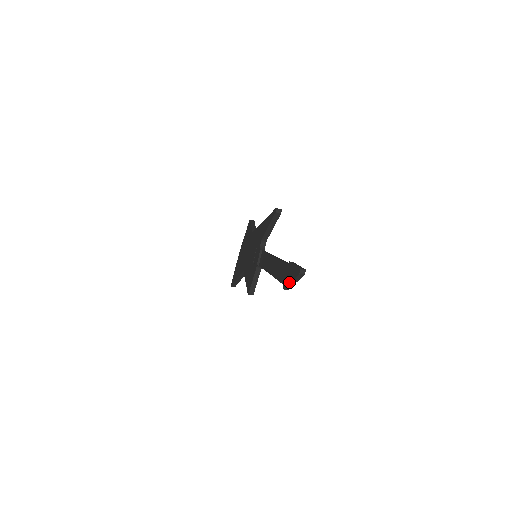
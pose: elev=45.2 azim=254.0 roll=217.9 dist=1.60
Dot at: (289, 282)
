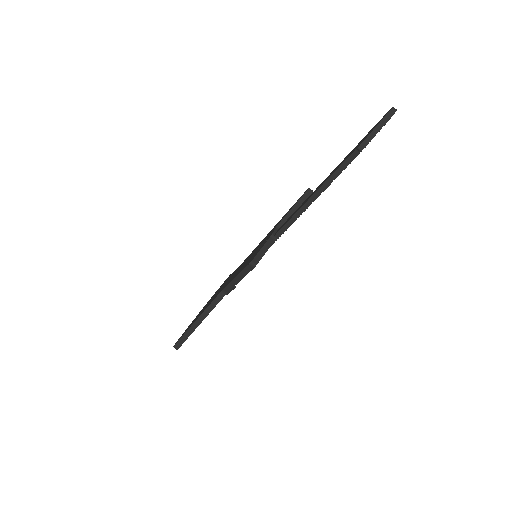
Dot at: (371, 131)
